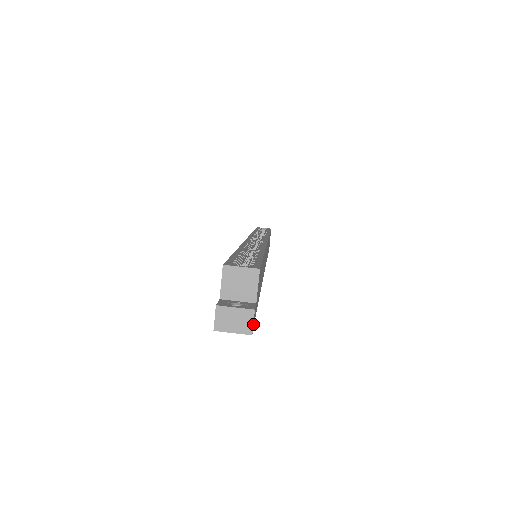
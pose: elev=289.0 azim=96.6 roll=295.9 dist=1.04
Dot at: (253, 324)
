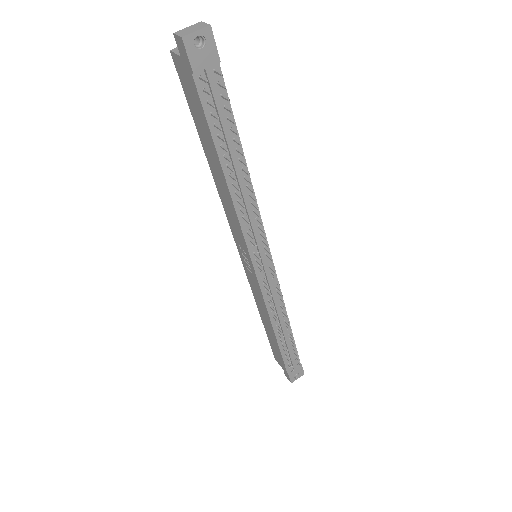
Dot at: (208, 28)
